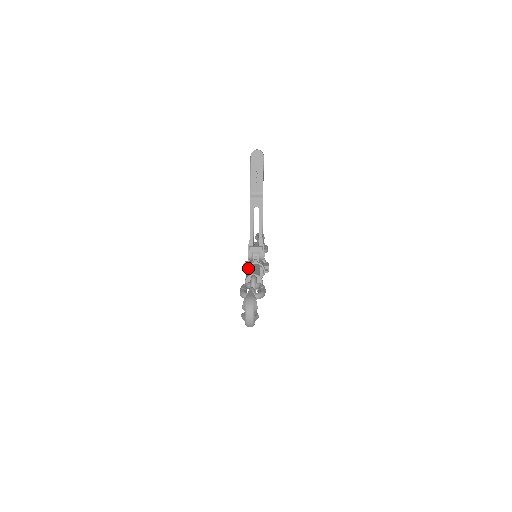
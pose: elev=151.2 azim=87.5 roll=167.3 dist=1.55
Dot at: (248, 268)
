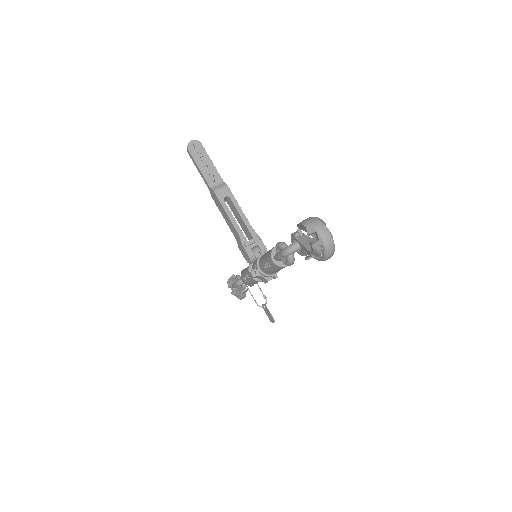
Dot at: (260, 261)
